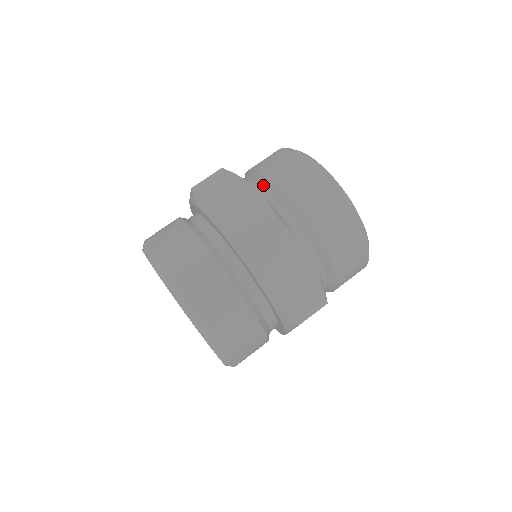
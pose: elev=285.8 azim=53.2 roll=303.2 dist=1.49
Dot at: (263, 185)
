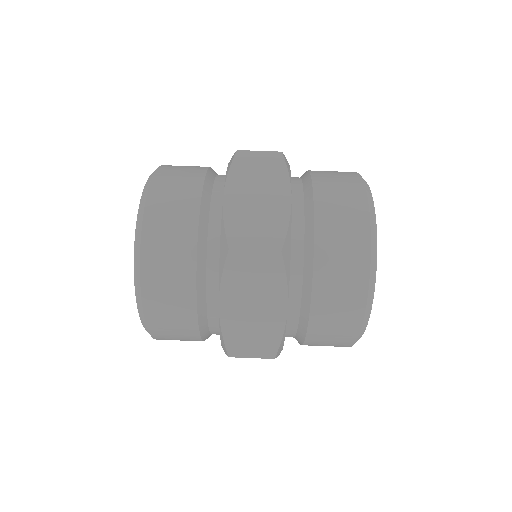
Dot at: (305, 201)
